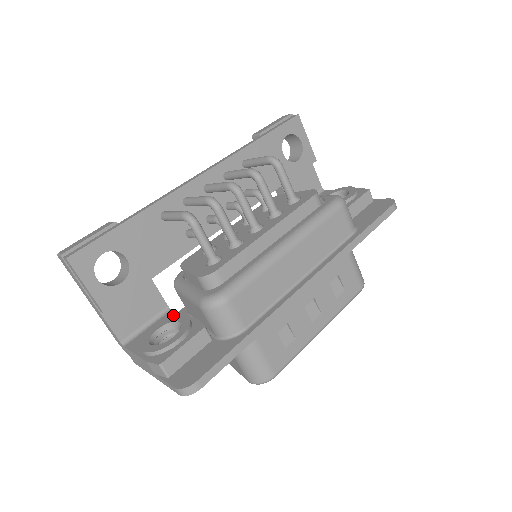
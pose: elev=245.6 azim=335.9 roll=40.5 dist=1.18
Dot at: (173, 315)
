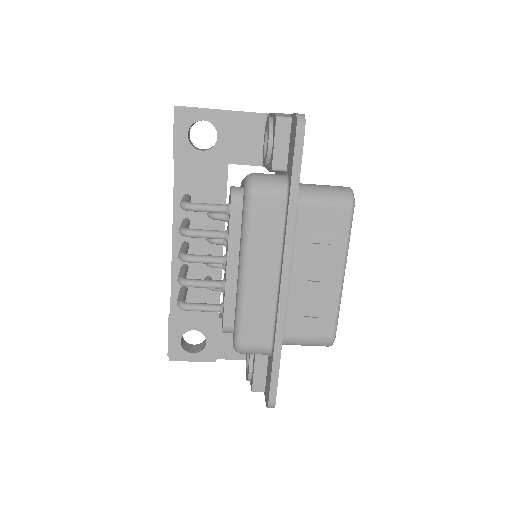
Dot at: occluded
